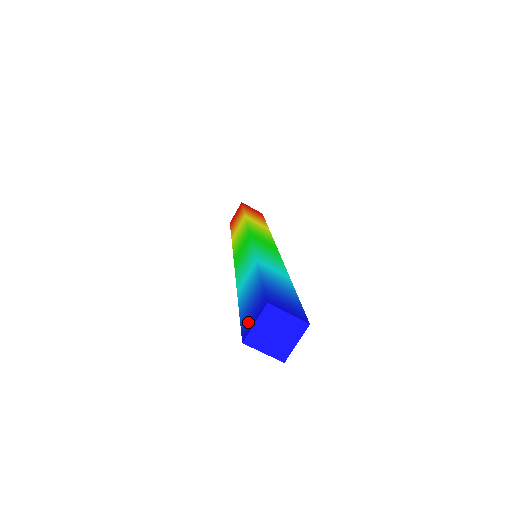
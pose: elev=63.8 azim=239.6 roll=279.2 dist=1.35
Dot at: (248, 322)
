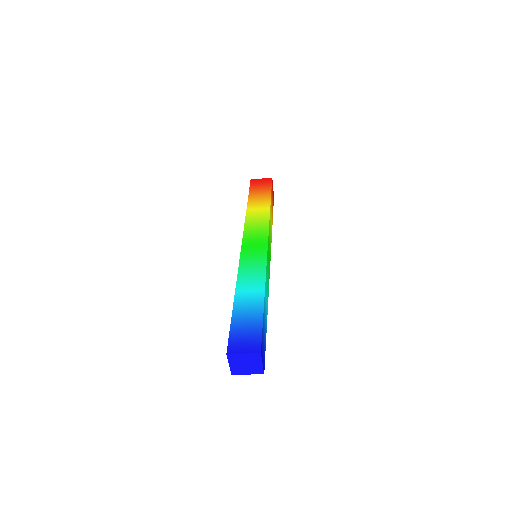
Dot at: (238, 343)
